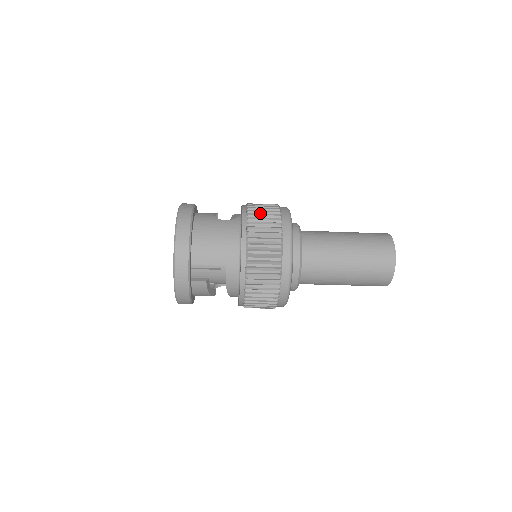
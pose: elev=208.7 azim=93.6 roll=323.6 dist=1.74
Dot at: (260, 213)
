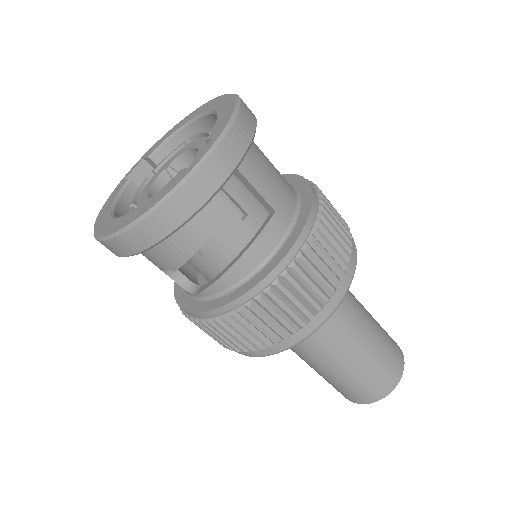
Dot at: occluded
